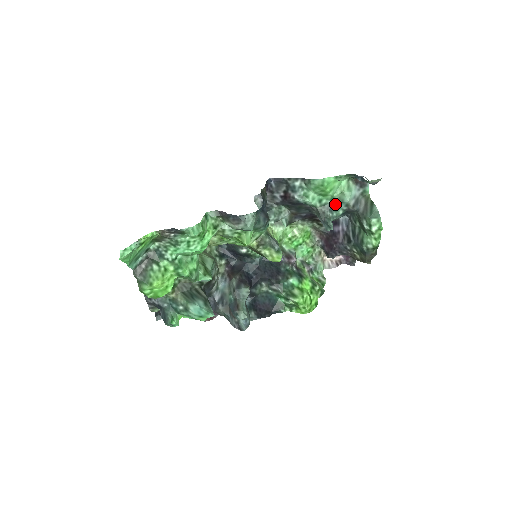
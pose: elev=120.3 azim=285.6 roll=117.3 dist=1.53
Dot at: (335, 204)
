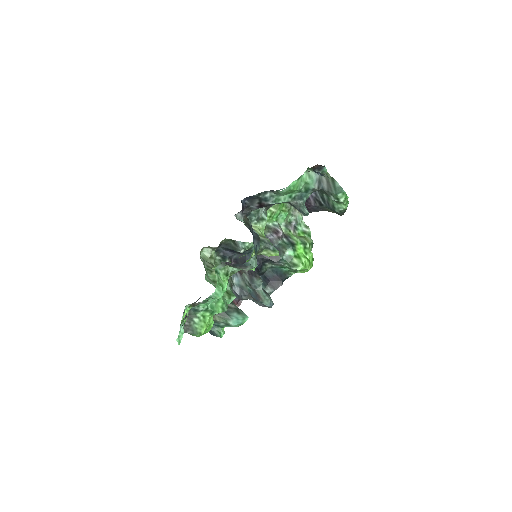
Dot at: (303, 193)
